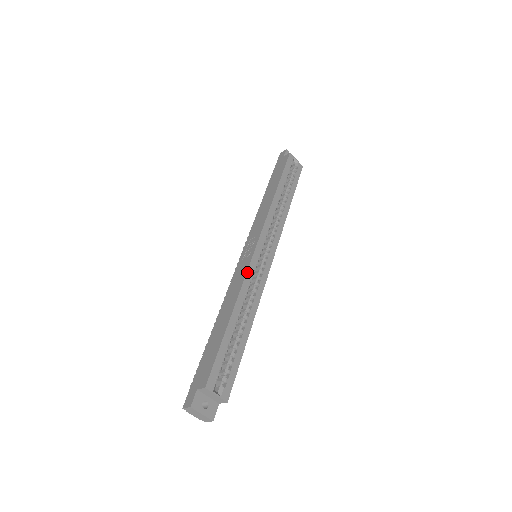
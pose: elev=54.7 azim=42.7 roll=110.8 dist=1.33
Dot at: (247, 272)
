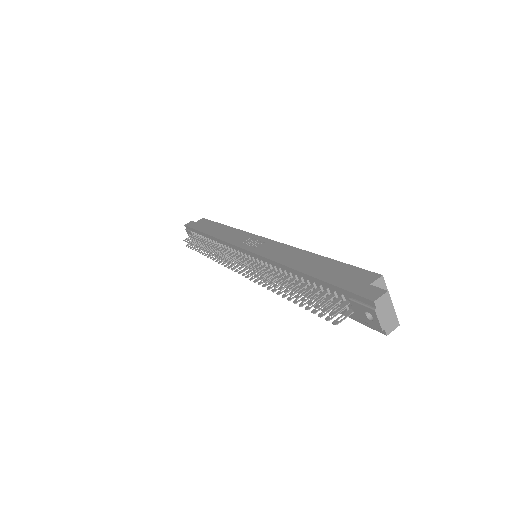
Dot at: (283, 244)
